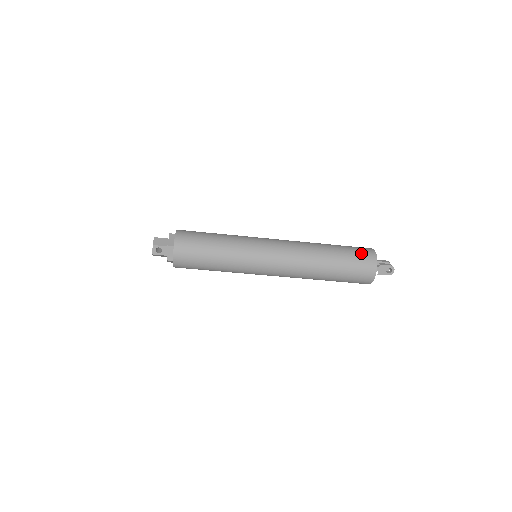
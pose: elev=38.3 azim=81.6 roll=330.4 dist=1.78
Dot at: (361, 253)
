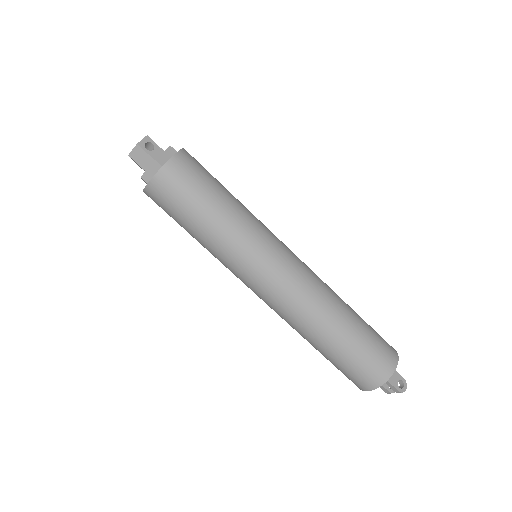
Dot at: occluded
